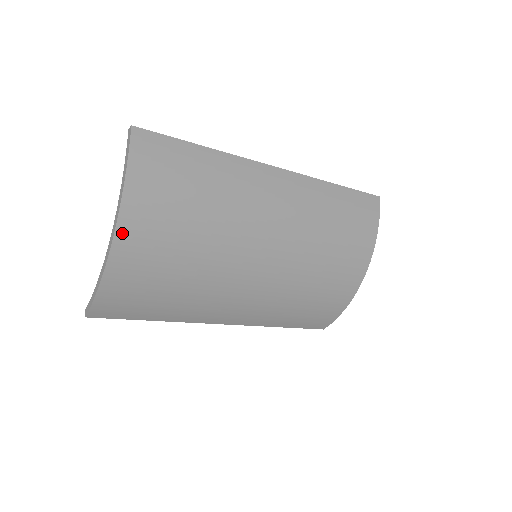
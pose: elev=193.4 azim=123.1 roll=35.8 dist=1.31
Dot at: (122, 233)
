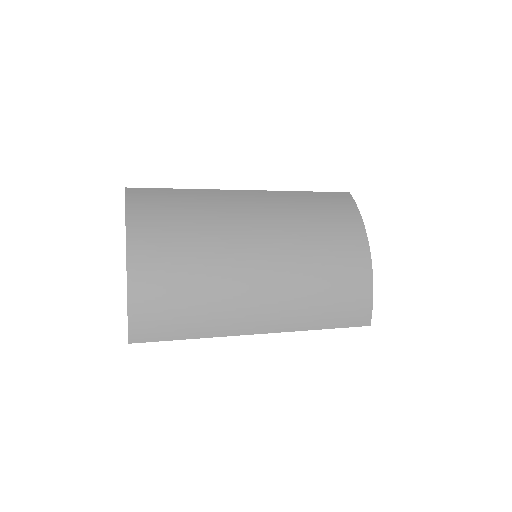
Dot at: (132, 249)
